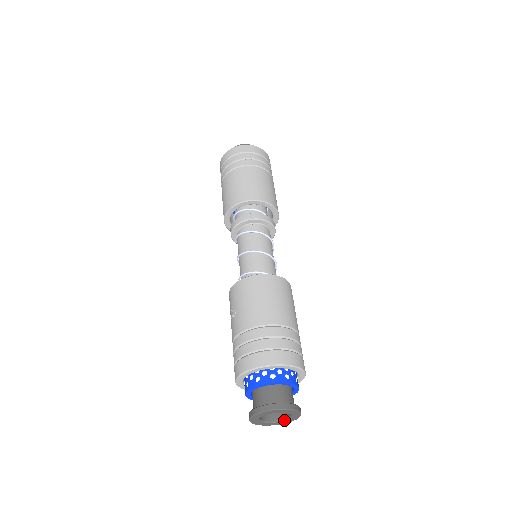
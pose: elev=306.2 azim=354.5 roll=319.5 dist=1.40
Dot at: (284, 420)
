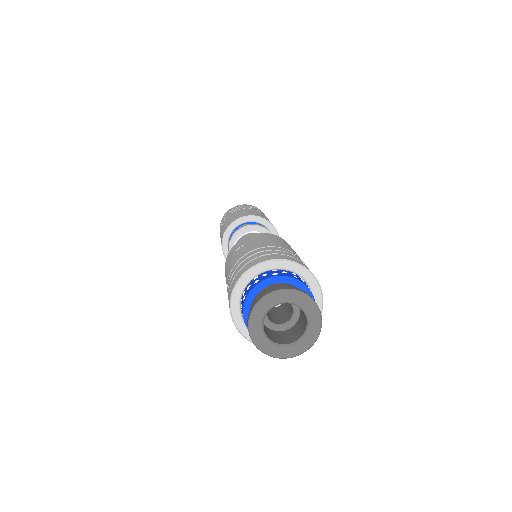
Dot at: (289, 344)
